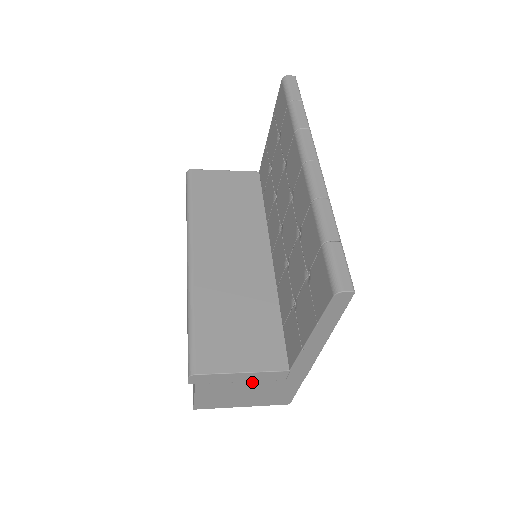
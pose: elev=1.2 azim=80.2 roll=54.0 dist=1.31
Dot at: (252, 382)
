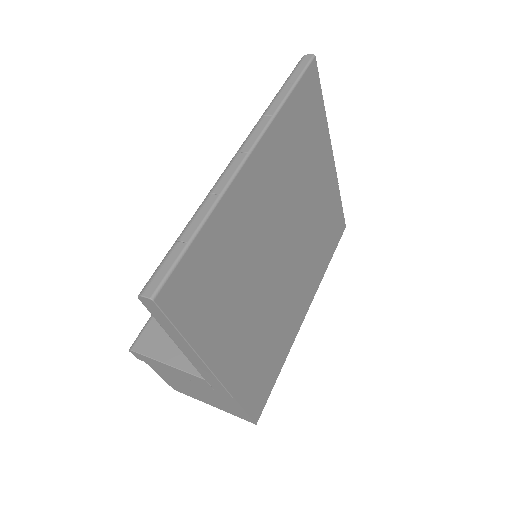
Dot at: occluded
